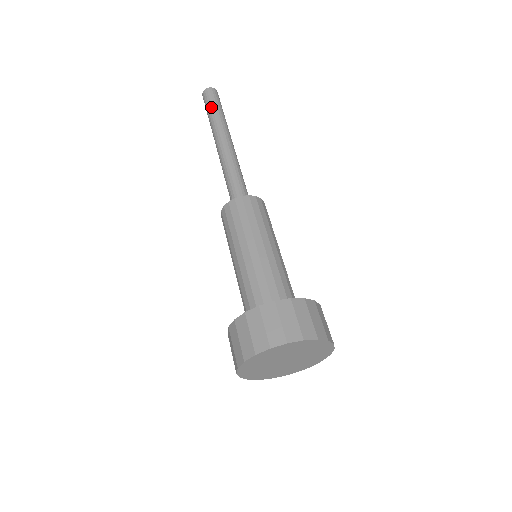
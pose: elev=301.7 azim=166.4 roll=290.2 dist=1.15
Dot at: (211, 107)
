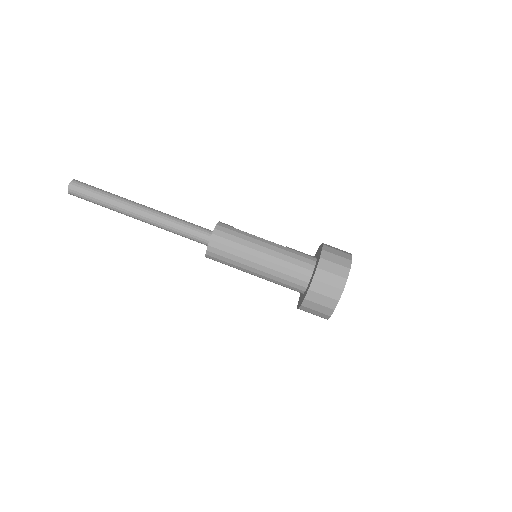
Dot at: (94, 201)
